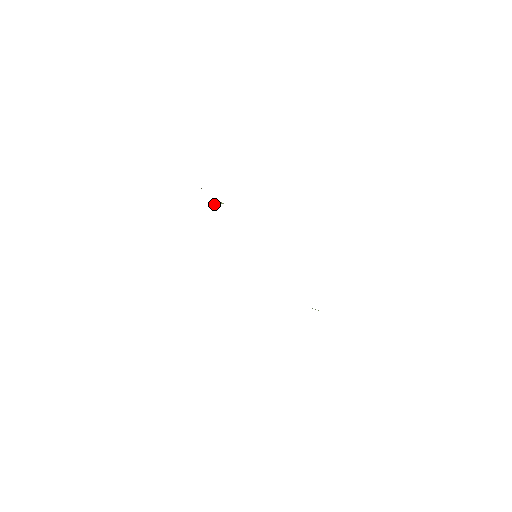
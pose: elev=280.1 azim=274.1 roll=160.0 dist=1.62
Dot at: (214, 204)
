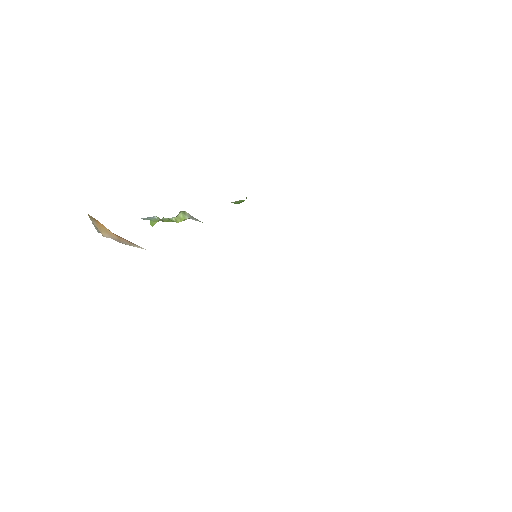
Dot at: (176, 220)
